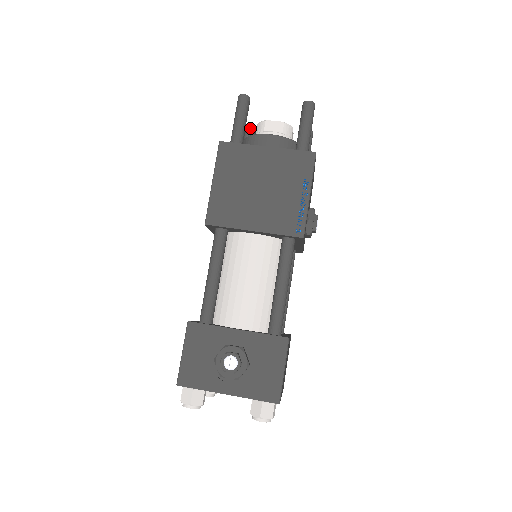
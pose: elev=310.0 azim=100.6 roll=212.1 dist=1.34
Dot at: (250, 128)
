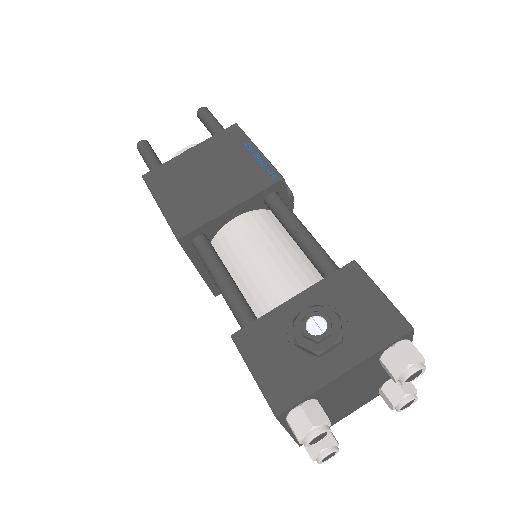
Dot at: occluded
